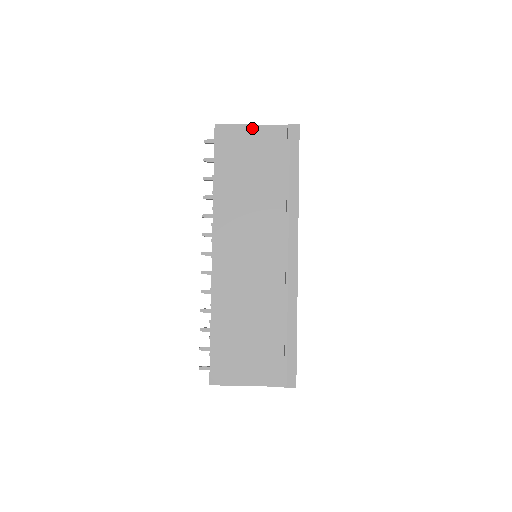
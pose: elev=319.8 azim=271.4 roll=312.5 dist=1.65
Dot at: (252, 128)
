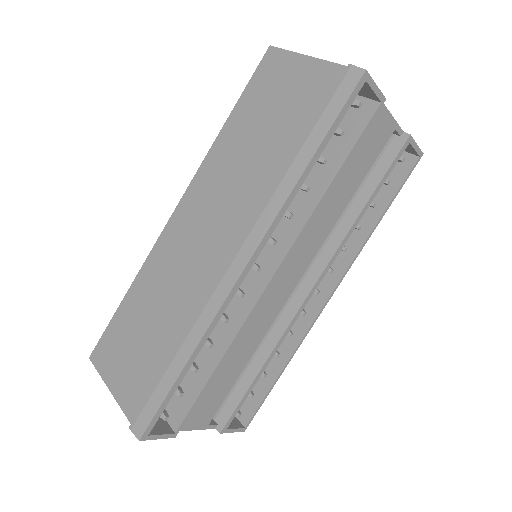
Dot at: (305, 61)
